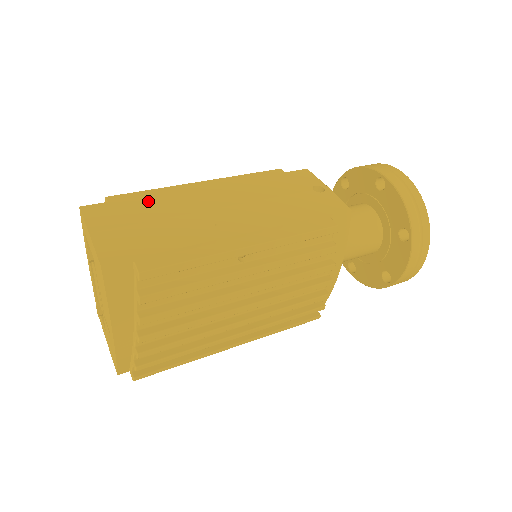
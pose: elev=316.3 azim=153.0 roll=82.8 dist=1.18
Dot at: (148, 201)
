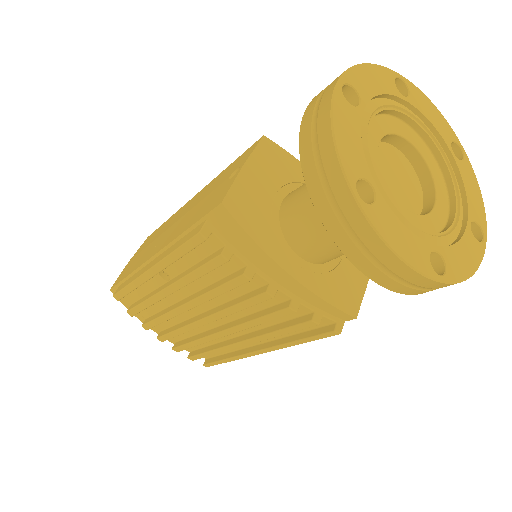
Dot at: (163, 225)
